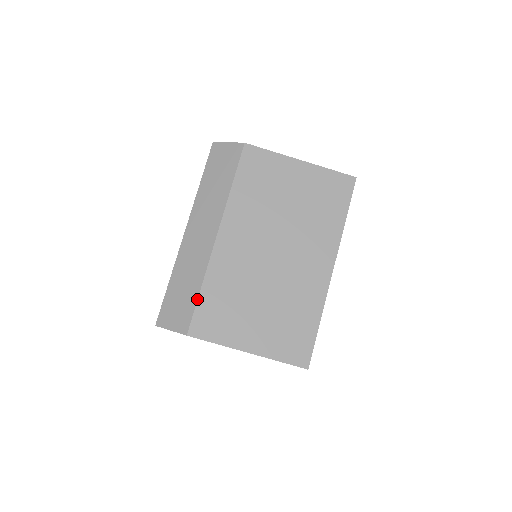
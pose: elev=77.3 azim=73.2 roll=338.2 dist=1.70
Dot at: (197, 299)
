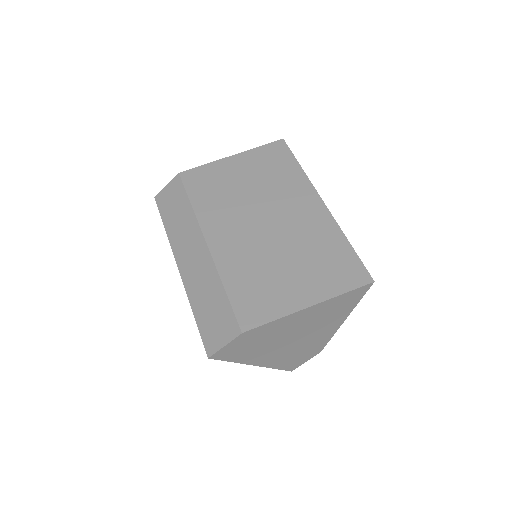
Dot at: (227, 298)
